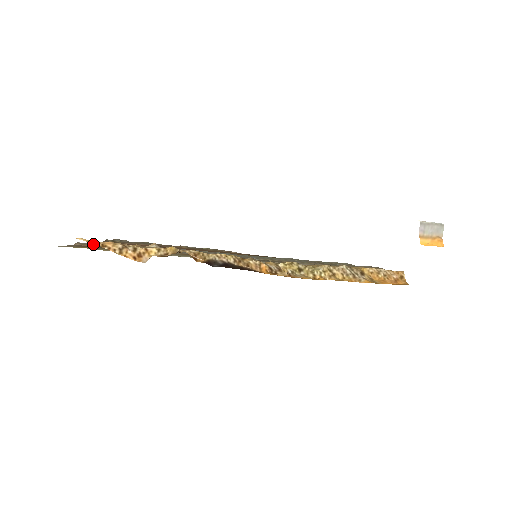
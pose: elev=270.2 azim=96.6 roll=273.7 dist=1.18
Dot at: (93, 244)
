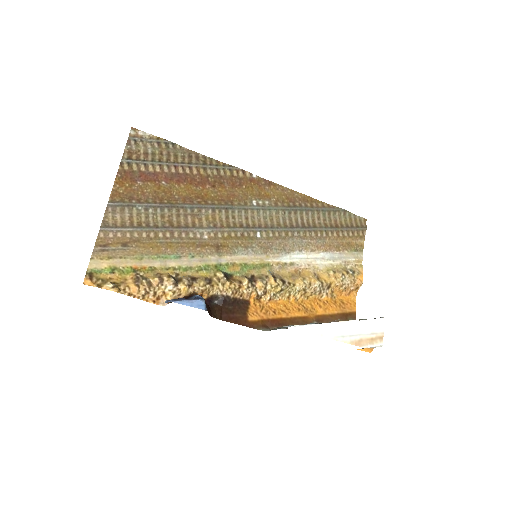
Dot at: (115, 229)
